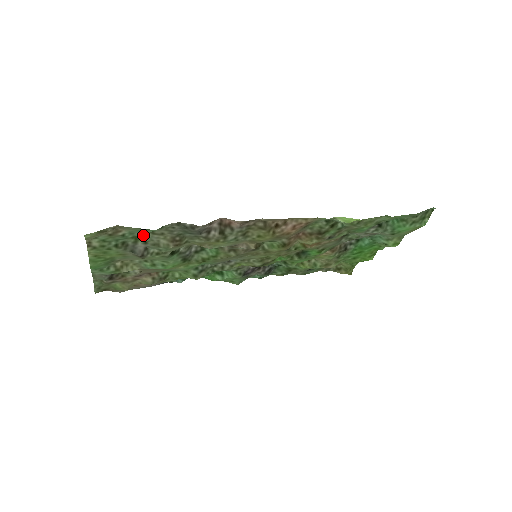
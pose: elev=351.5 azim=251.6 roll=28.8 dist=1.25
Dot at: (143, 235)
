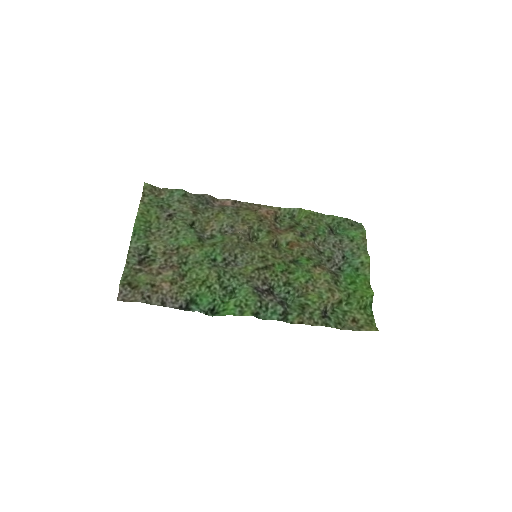
Dot at: (174, 205)
